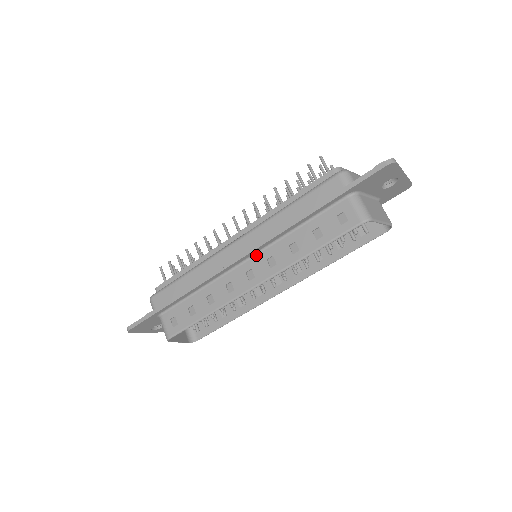
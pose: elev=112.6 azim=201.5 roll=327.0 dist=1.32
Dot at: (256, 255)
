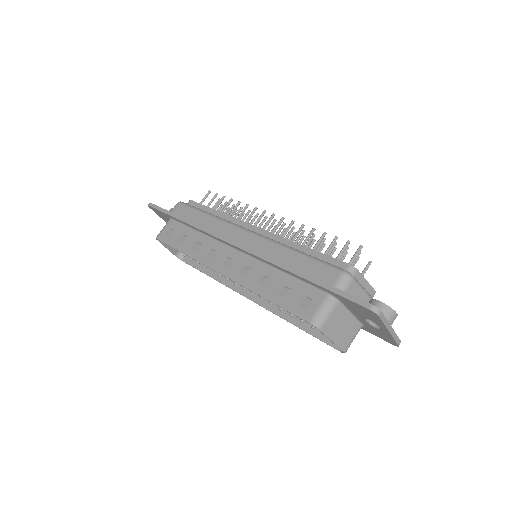
Dot at: (244, 255)
